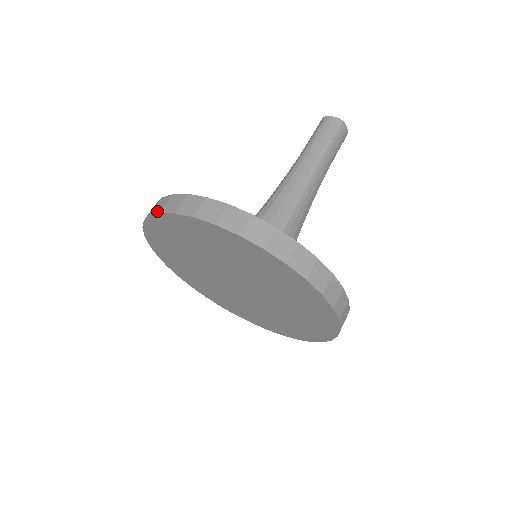
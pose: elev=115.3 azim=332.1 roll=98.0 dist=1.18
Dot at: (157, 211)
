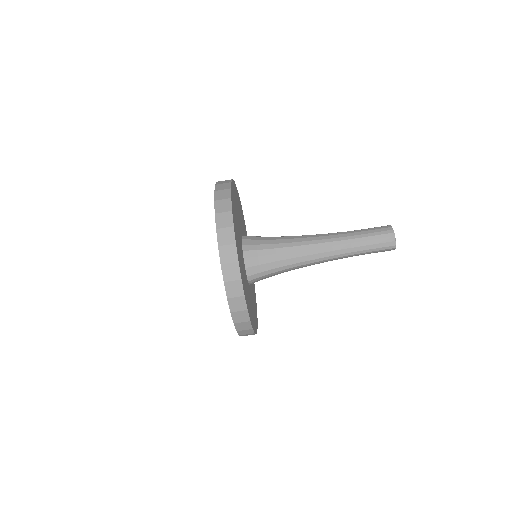
Dot at: (217, 223)
